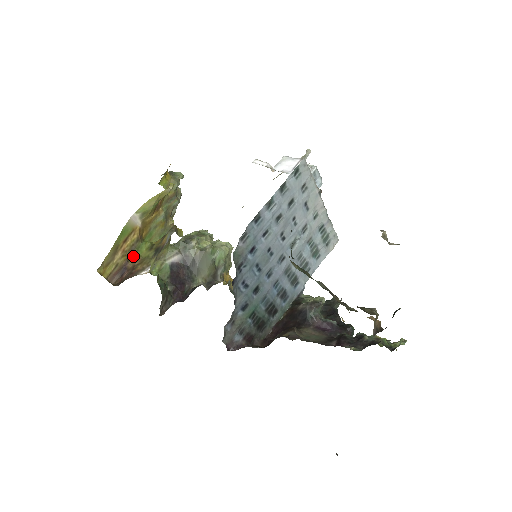
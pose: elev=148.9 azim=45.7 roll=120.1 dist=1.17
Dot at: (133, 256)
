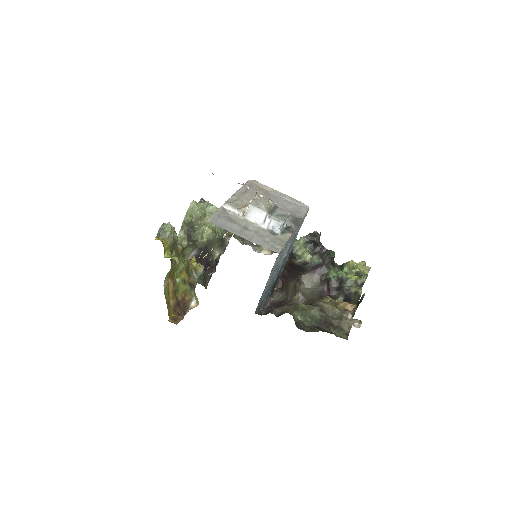
Dot at: (178, 293)
